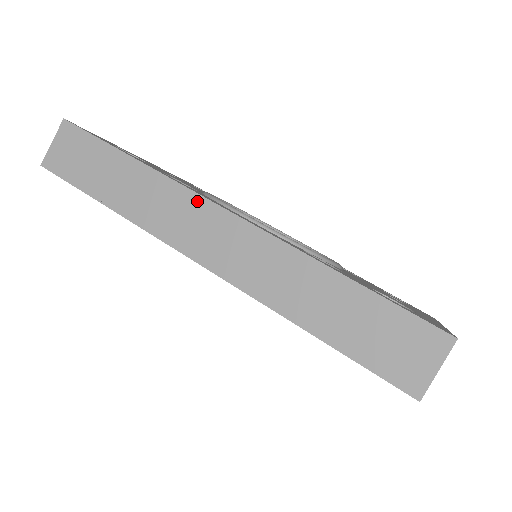
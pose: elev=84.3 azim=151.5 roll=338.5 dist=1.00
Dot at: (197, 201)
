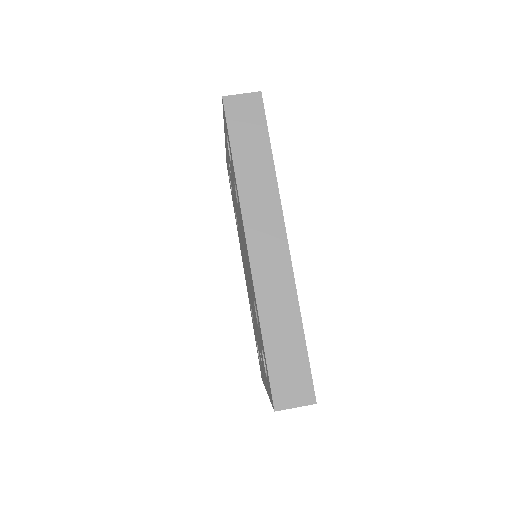
Dot at: (279, 220)
